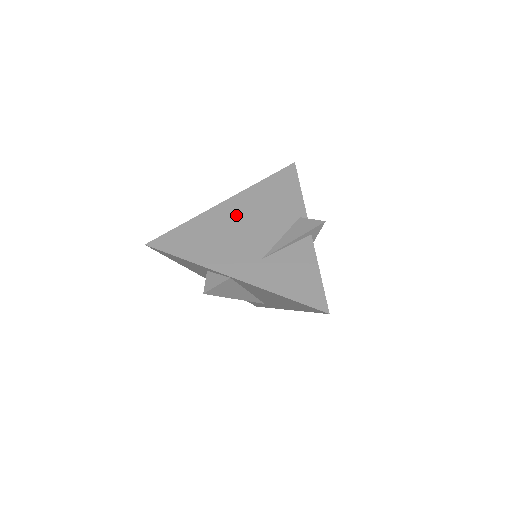
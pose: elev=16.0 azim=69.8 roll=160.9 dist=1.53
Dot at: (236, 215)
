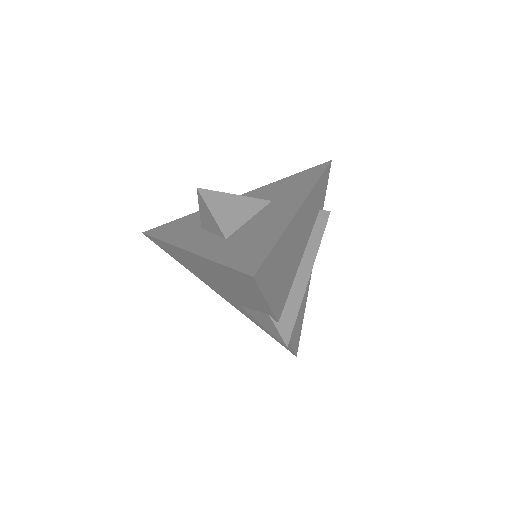
Dot at: (203, 268)
